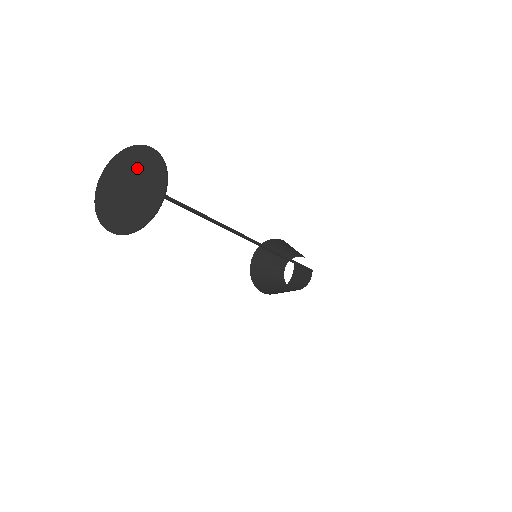
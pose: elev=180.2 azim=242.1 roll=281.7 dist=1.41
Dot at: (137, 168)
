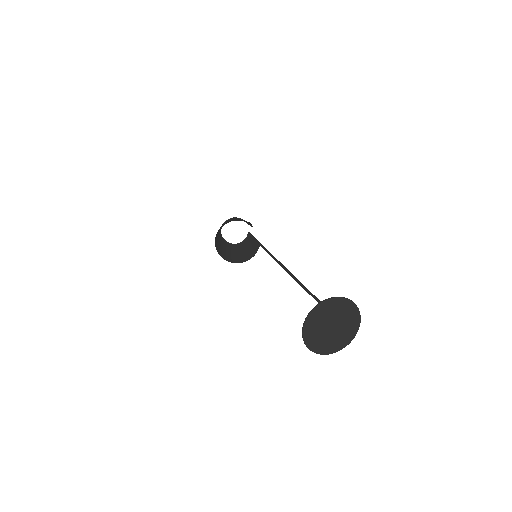
Dot at: (341, 314)
